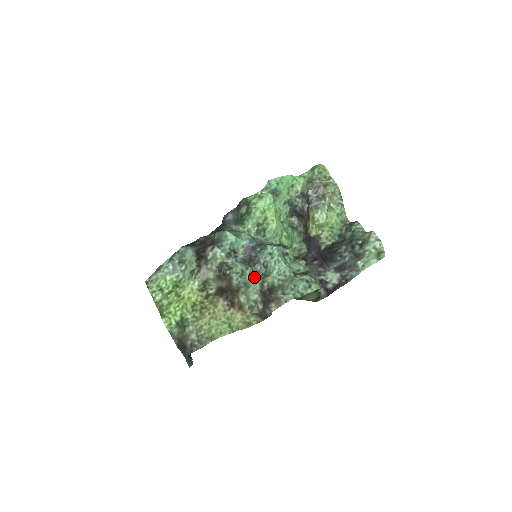
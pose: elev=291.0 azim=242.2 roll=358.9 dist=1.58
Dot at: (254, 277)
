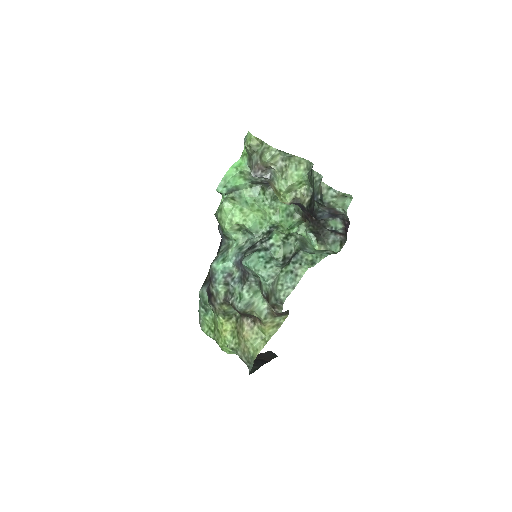
Dot at: (255, 288)
